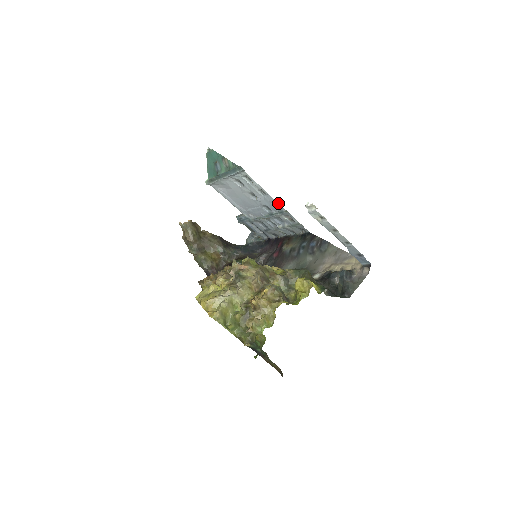
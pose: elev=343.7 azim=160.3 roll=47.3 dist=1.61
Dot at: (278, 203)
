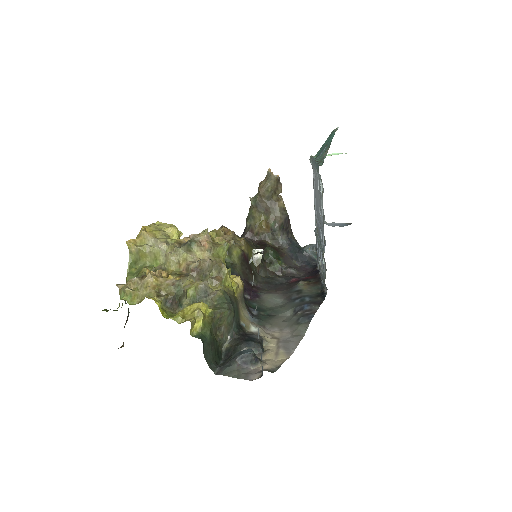
Dot at: occluded
